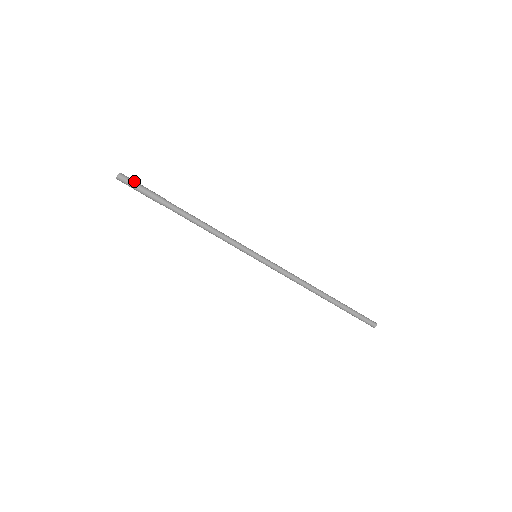
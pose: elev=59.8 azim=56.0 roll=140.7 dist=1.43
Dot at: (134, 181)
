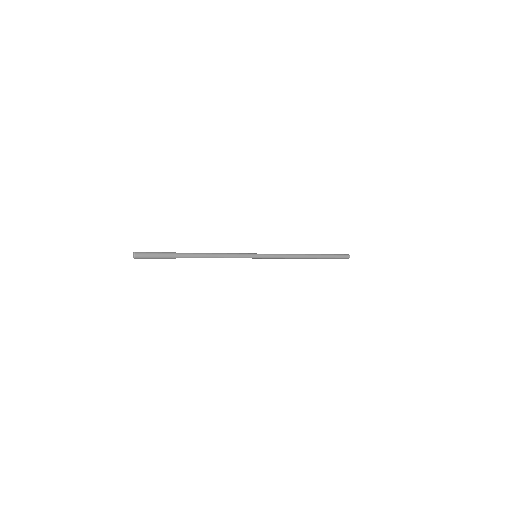
Dot at: (148, 258)
